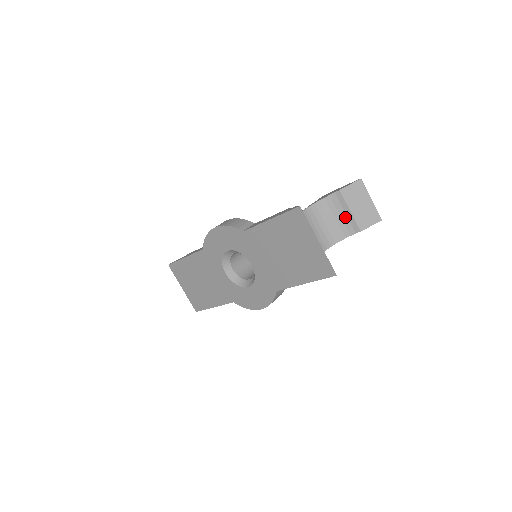
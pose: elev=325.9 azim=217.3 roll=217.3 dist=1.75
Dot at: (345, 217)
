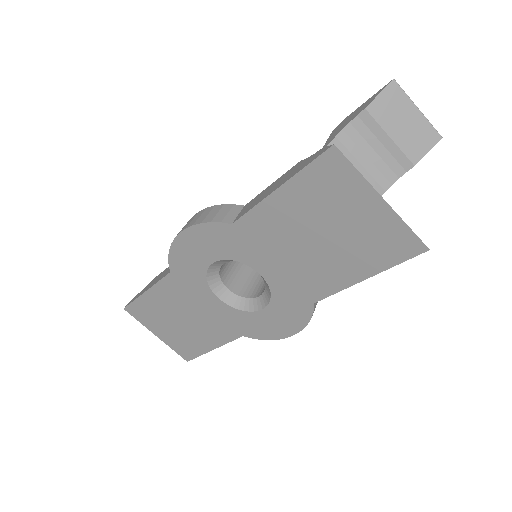
Dot at: (383, 151)
